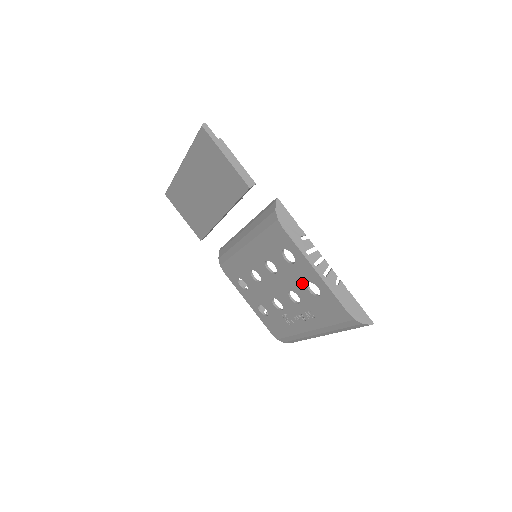
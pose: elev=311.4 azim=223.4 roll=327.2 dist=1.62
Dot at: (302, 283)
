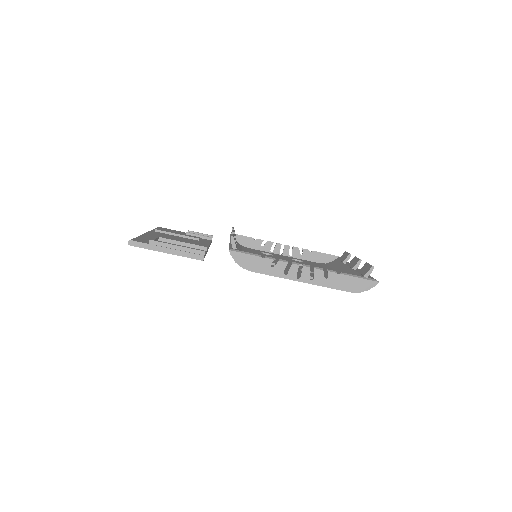
Dot at: occluded
